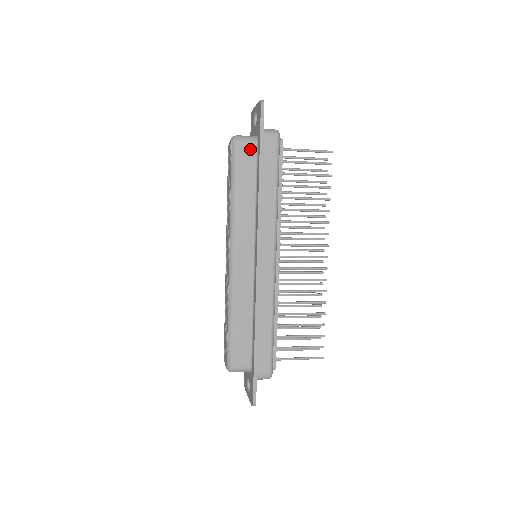
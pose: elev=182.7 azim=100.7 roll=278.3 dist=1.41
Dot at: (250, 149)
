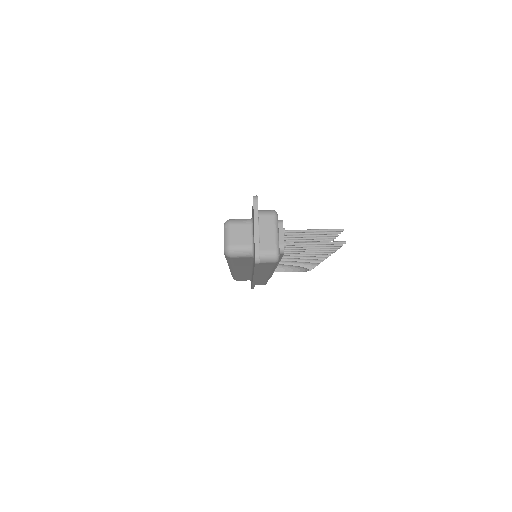
Dot at: (245, 258)
